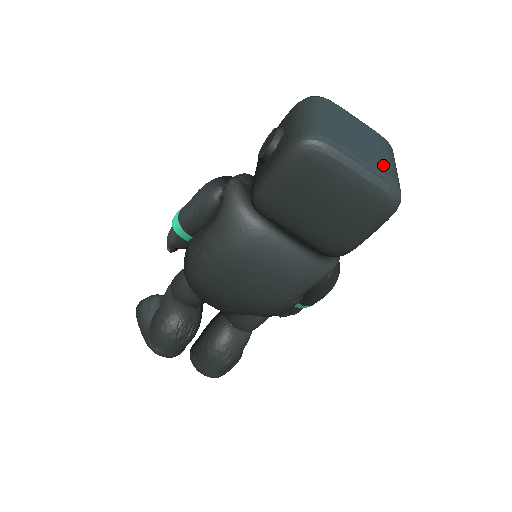
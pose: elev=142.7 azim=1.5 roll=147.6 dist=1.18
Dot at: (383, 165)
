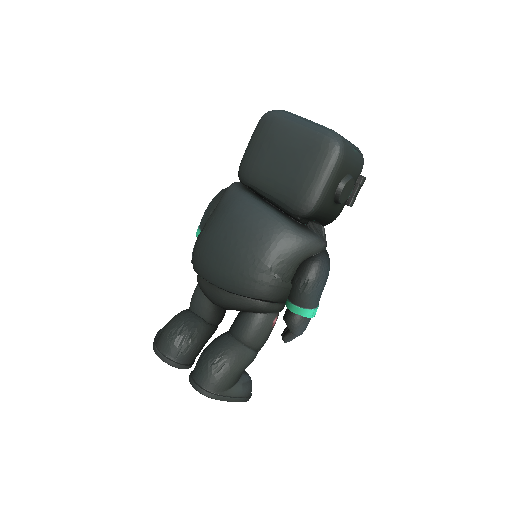
Dot at: occluded
